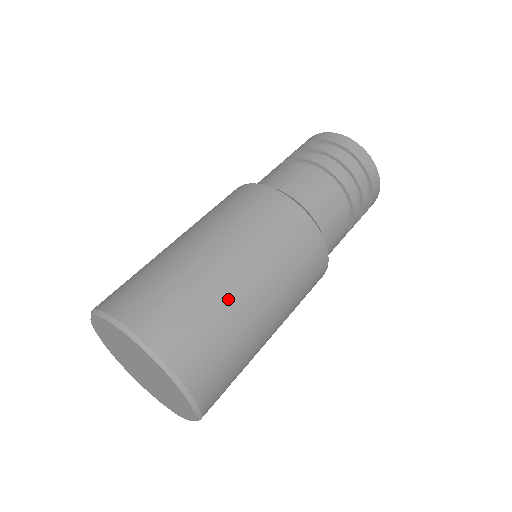
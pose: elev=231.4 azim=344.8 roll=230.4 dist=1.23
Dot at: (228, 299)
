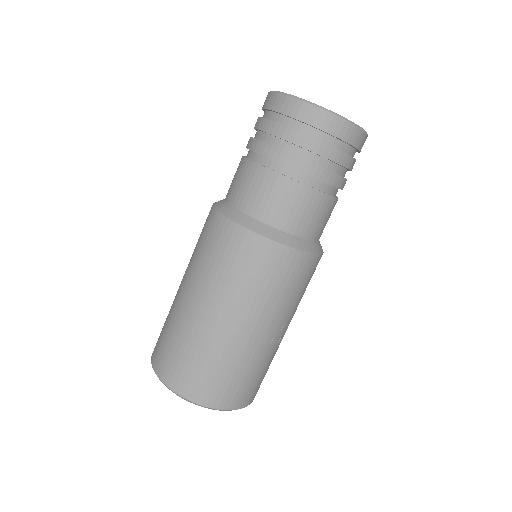
Dot at: (191, 328)
